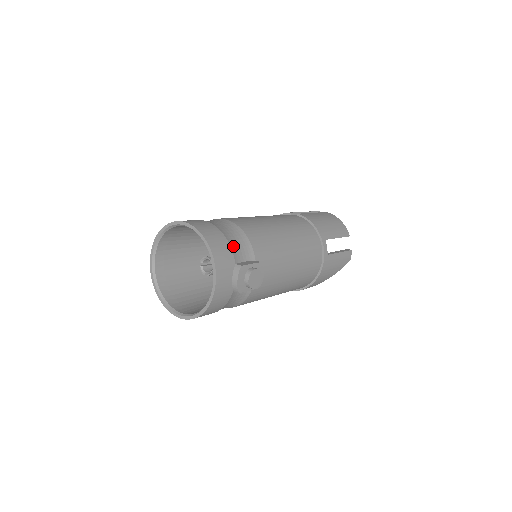
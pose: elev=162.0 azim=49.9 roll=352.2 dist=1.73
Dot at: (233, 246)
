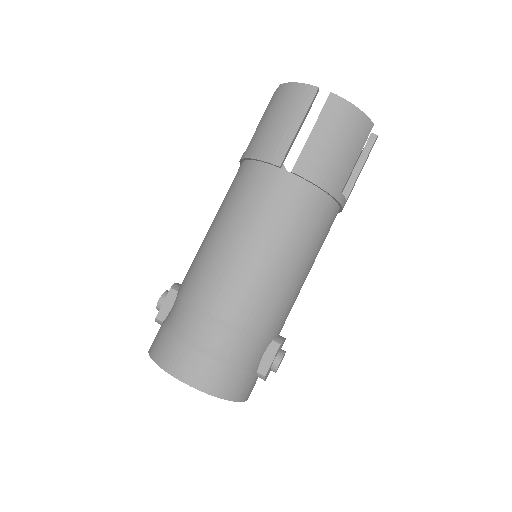
Dot at: (247, 365)
